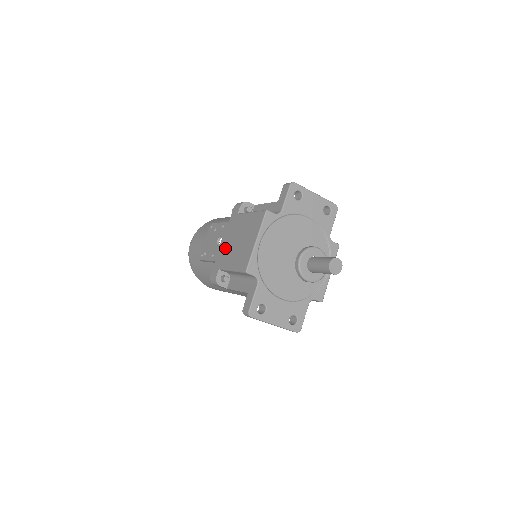
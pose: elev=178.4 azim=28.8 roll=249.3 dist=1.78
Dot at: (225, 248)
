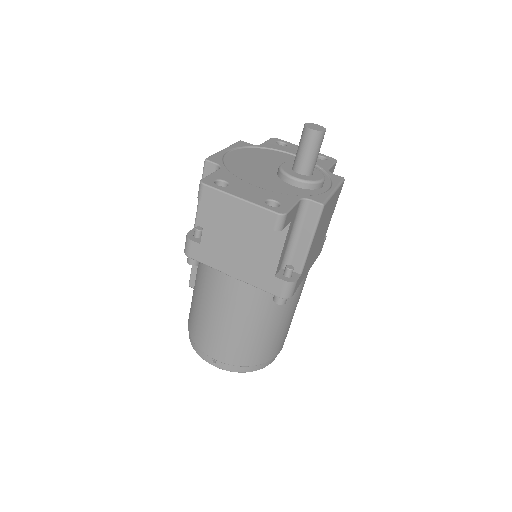
Dot at: occluded
